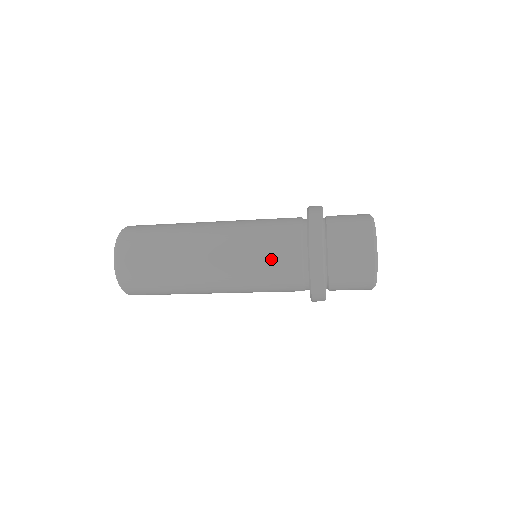
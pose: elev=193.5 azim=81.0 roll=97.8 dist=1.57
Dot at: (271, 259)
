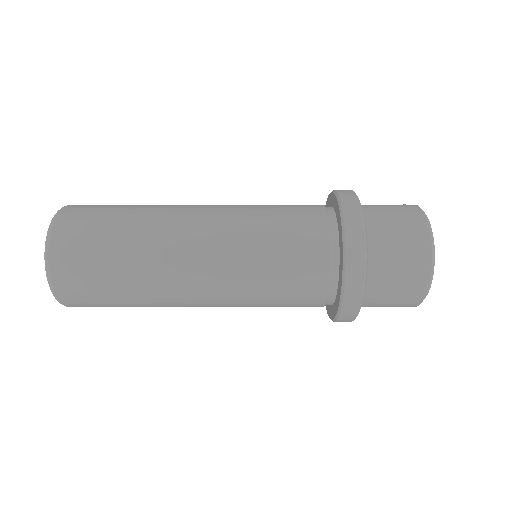
Dot at: (286, 222)
